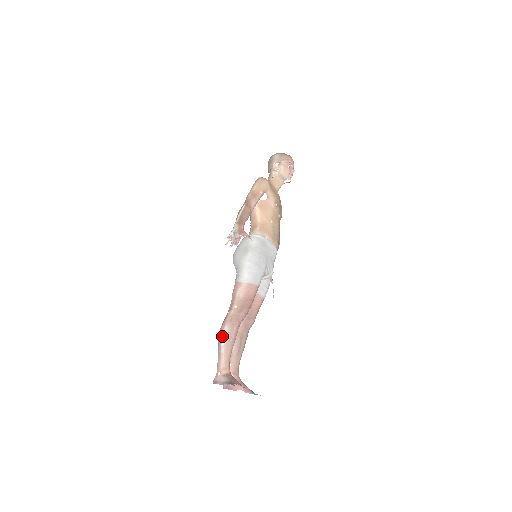
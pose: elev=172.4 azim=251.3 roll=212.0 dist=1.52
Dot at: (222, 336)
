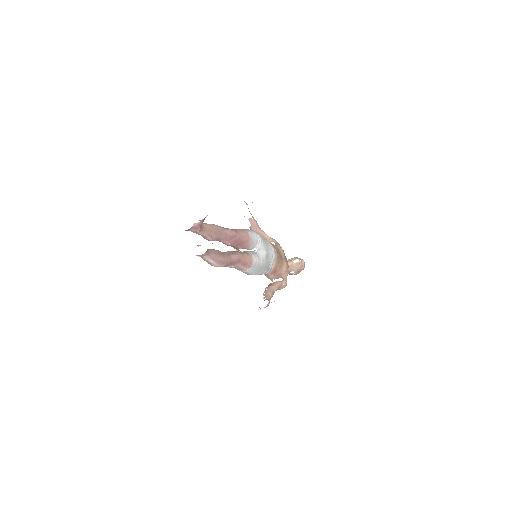
Dot at: occluded
